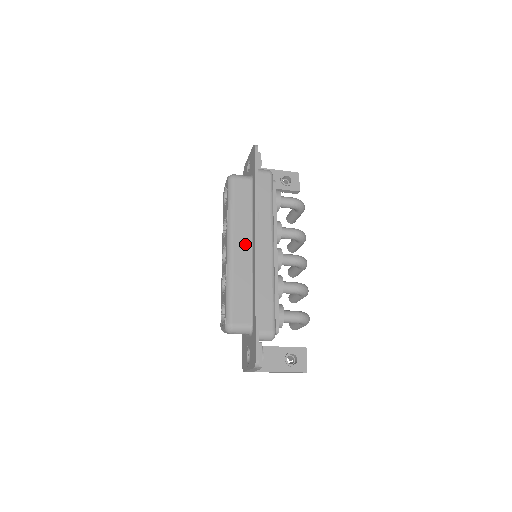
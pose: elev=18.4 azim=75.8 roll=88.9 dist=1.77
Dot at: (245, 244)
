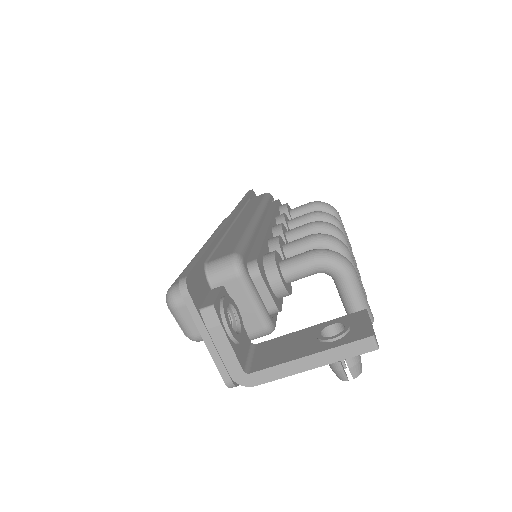
Dot at: occluded
